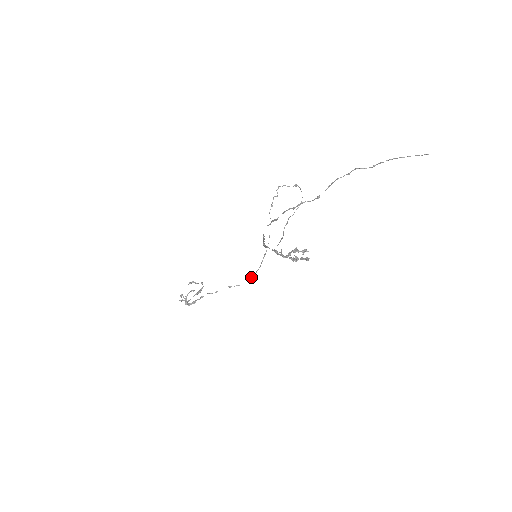
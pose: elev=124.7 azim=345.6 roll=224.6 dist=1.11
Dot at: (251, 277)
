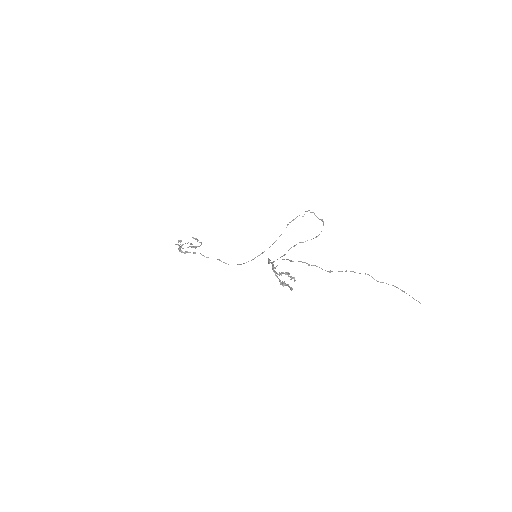
Dot at: (240, 264)
